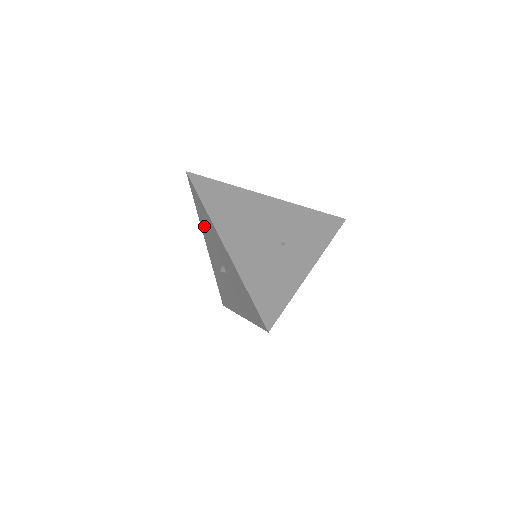
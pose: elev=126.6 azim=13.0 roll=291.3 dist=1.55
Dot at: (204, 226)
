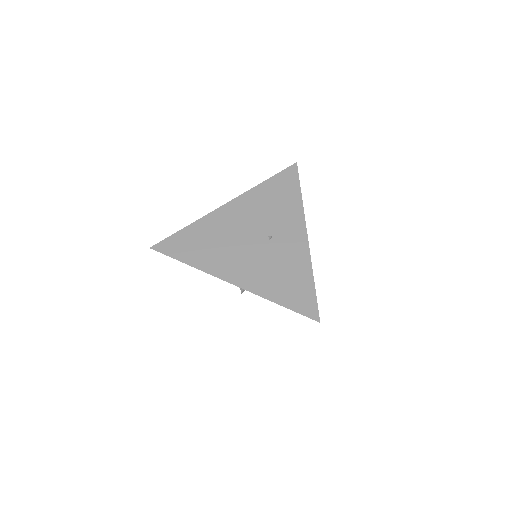
Dot at: occluded
